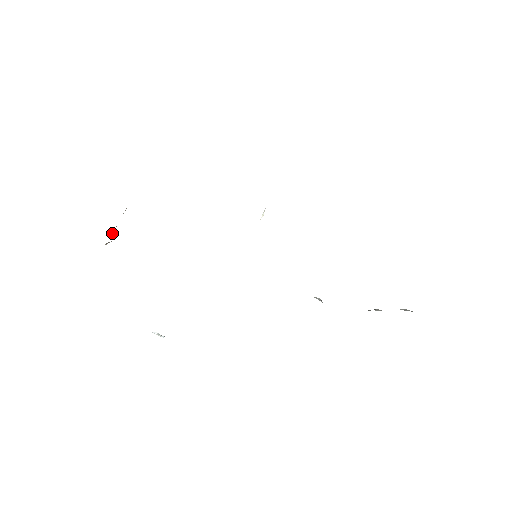
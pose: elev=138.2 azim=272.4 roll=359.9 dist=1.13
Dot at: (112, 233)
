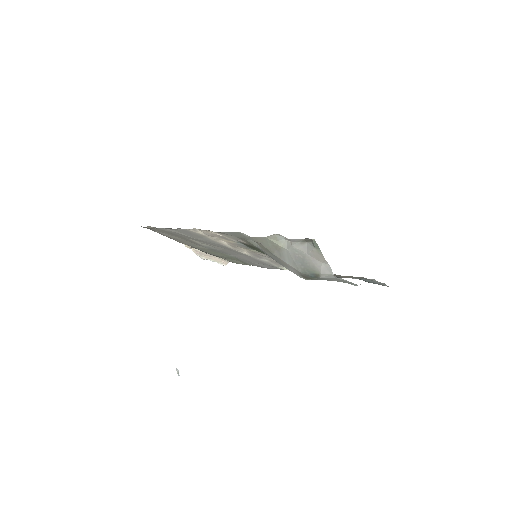
Dot at: (202, 256)
